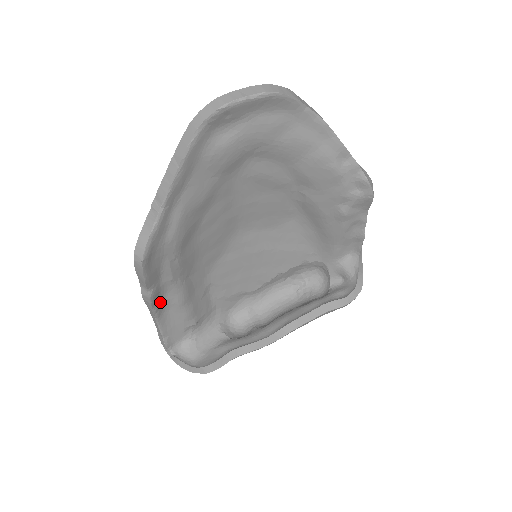
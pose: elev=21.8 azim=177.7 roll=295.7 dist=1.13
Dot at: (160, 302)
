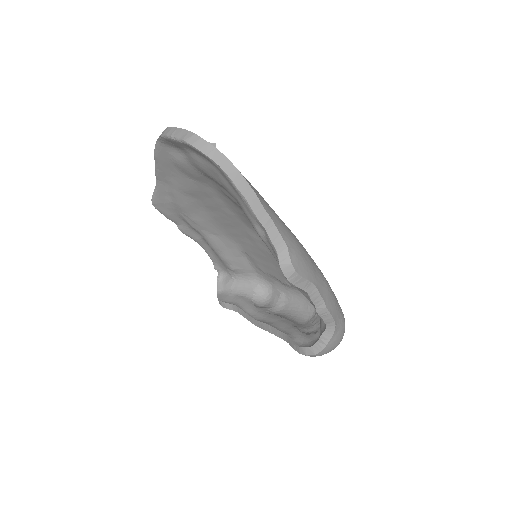
Dot at: (197, 237)
